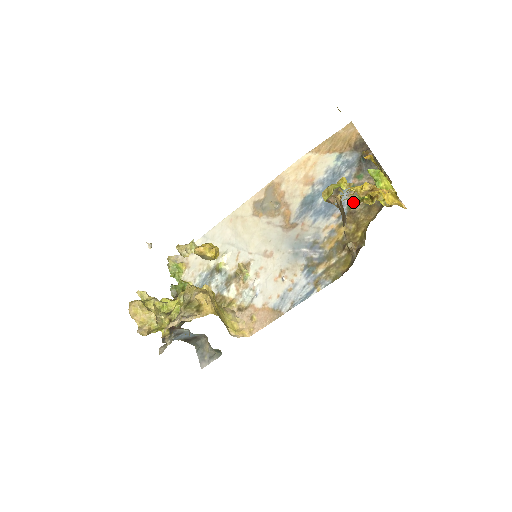
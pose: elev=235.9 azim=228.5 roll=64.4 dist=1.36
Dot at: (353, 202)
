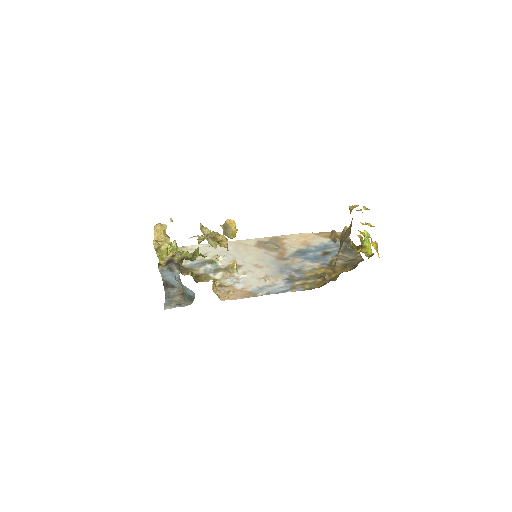
Dot at: (334, 261)
